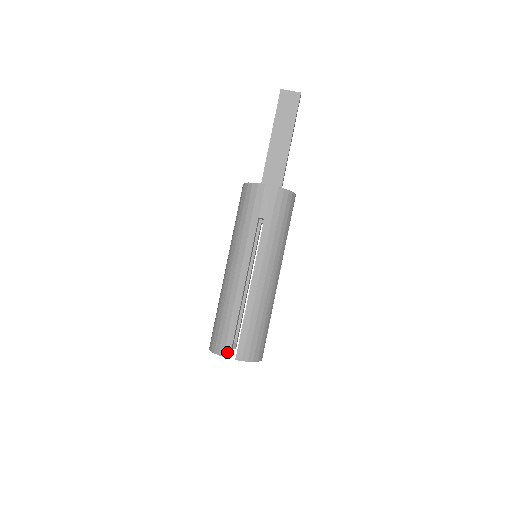
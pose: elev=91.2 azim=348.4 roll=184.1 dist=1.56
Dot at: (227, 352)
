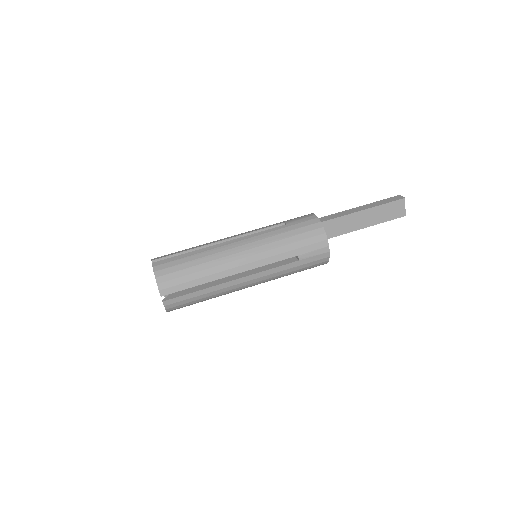
Dot at: (165, 291)
